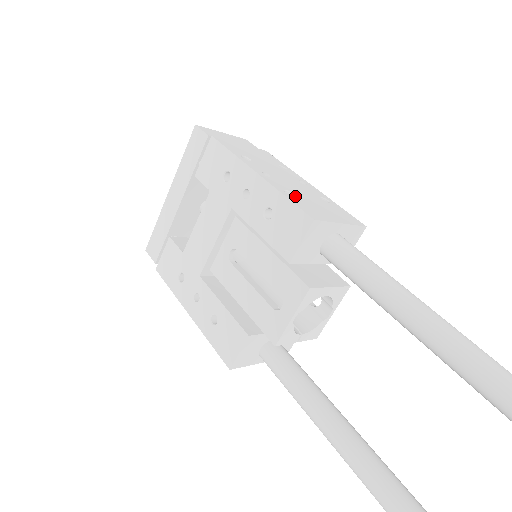
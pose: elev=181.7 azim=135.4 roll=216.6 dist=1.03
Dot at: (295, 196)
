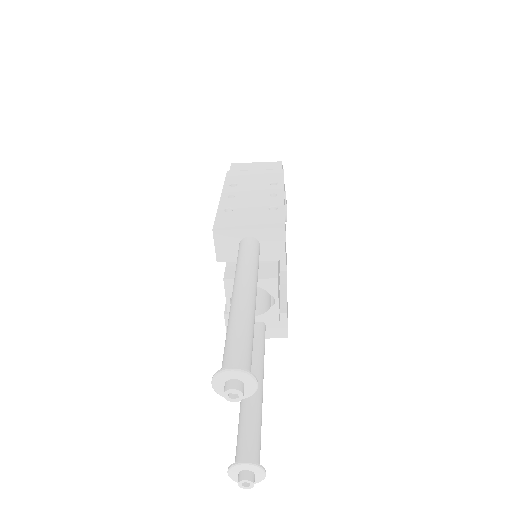
Dot at: (231, 211)
